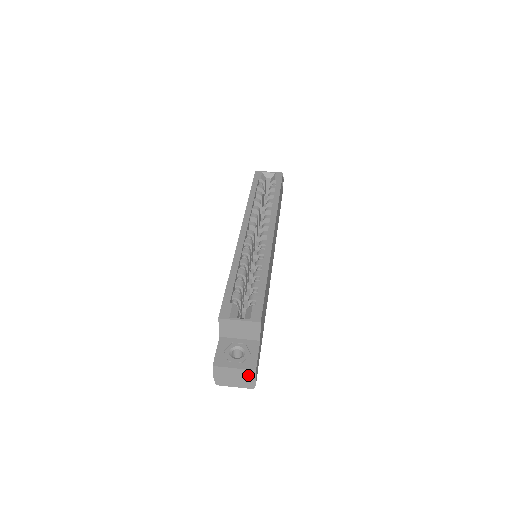
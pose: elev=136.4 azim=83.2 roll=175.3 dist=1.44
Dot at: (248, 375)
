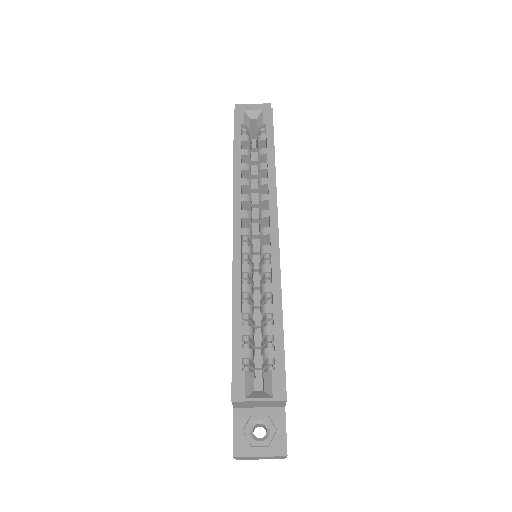
Dot at: (277, 457)
